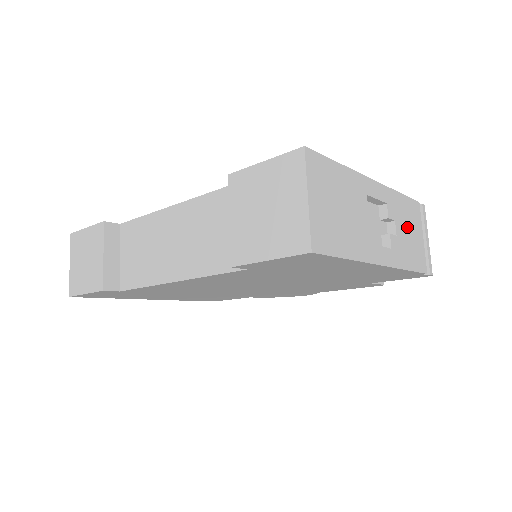
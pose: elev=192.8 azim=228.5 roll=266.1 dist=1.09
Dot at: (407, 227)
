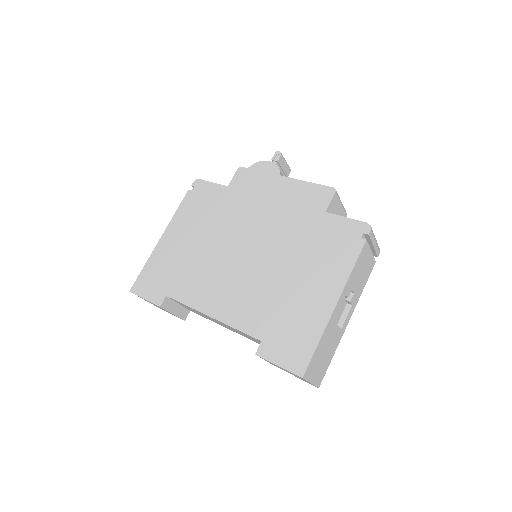
Dot at: (360, 273)
